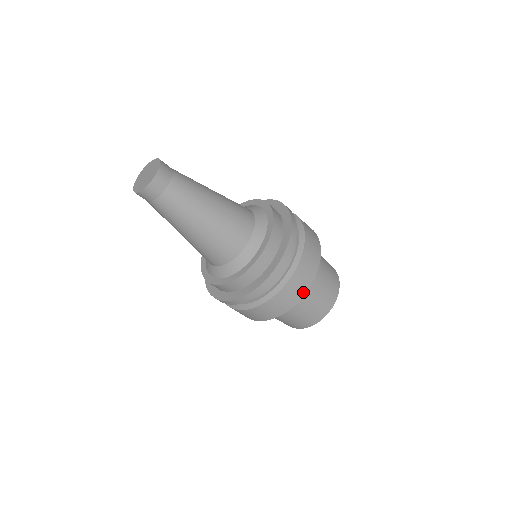
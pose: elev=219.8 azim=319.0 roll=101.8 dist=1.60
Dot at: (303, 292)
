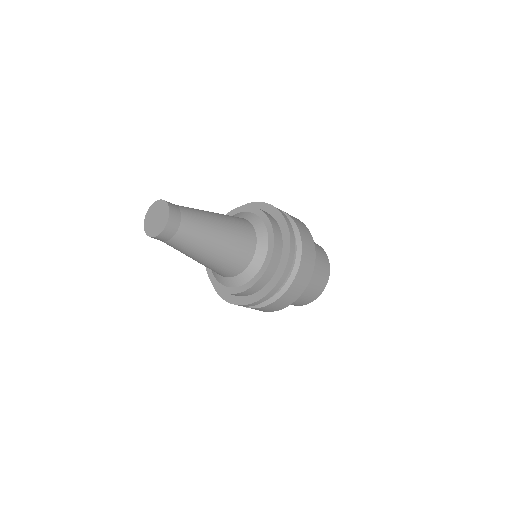
Dot at: (278, 309)
